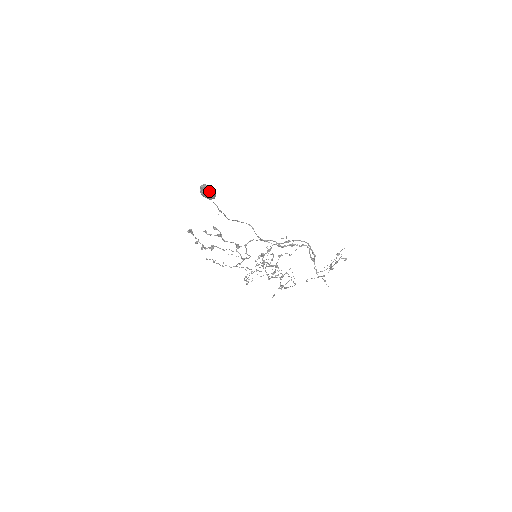
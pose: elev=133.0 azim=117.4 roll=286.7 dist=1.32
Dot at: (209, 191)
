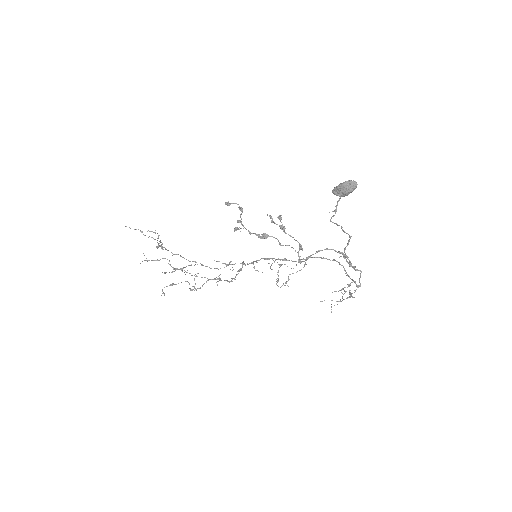
Dot at: occluded
